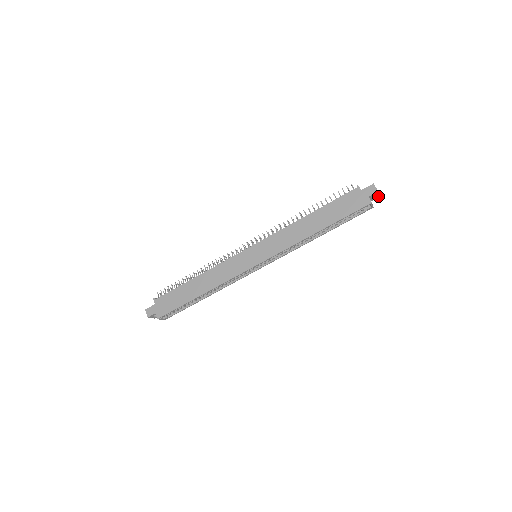
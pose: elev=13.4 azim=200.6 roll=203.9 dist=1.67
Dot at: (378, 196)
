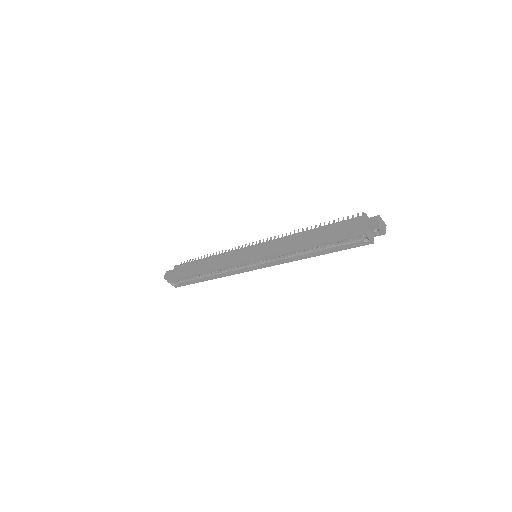
Dot at: (383, 232)
